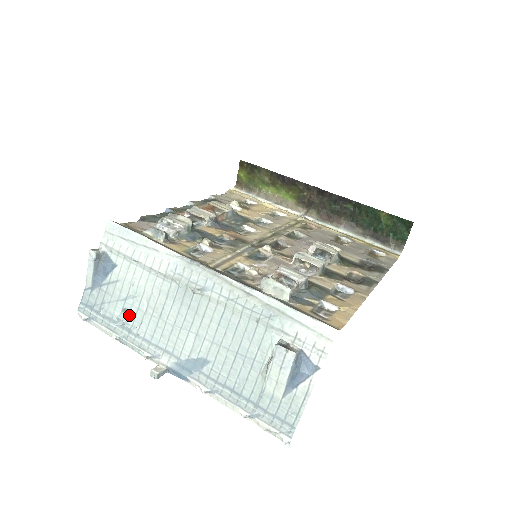
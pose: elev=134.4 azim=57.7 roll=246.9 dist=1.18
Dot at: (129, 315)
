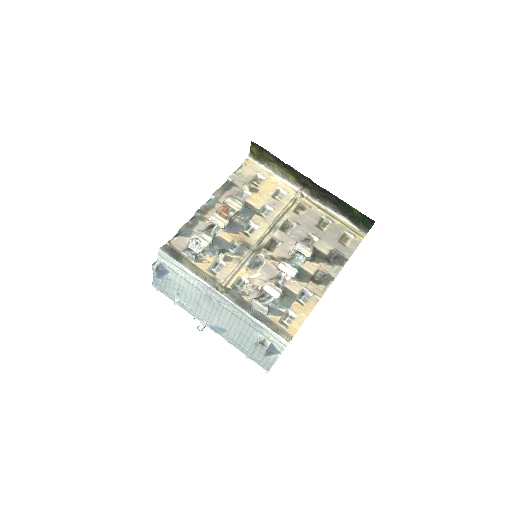
Dot at: (181, 297)
